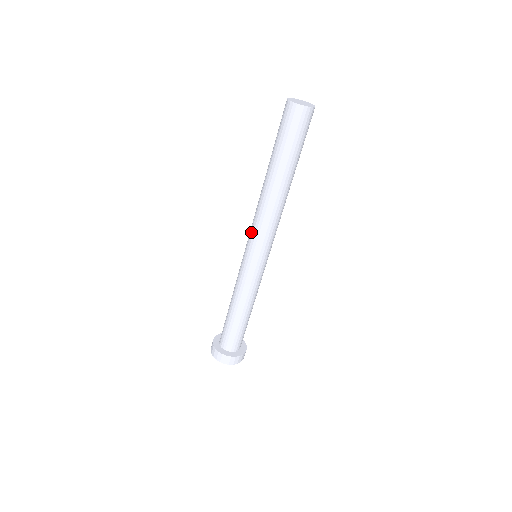
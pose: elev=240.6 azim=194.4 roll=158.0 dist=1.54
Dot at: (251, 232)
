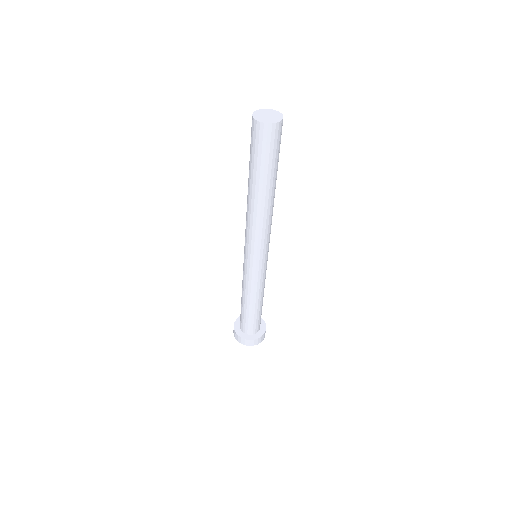
Dot at: (246, 240)
